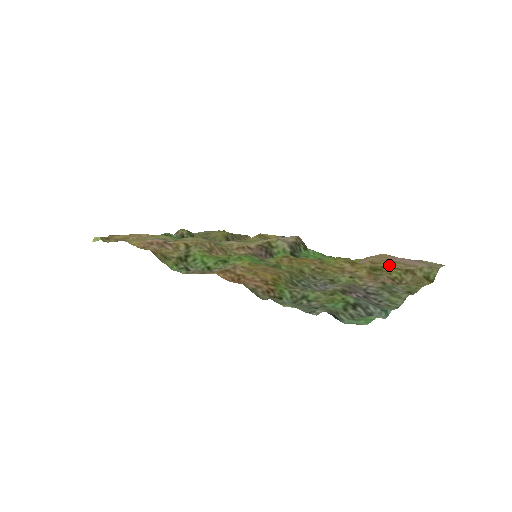
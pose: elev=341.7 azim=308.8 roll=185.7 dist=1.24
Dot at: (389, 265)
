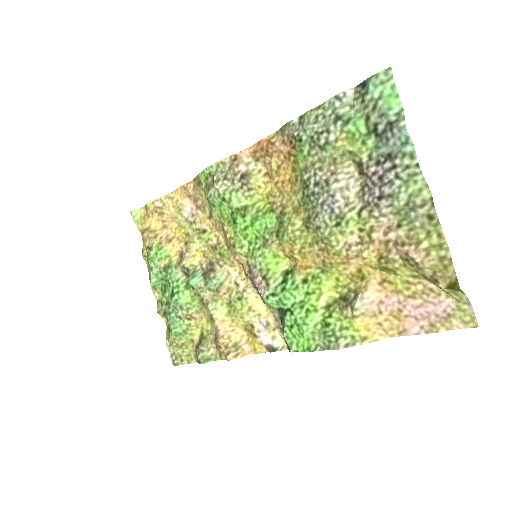
Dot at: (404, 279)
